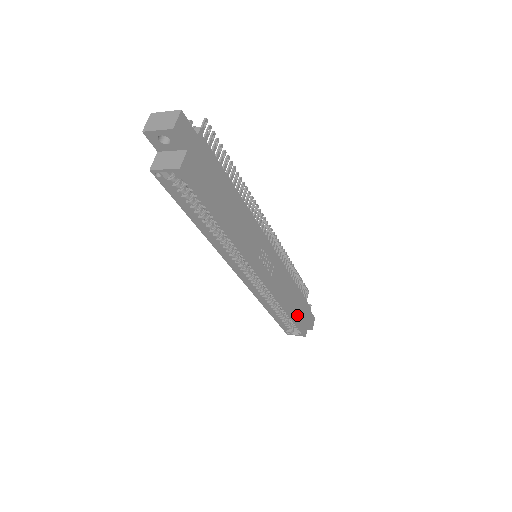
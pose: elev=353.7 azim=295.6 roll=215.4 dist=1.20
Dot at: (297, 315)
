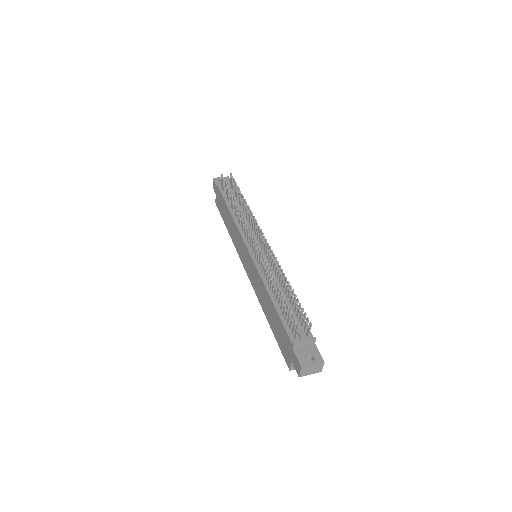
Dot at: occluded
